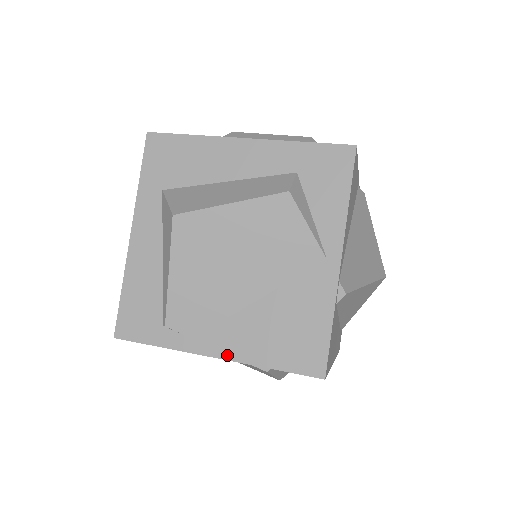
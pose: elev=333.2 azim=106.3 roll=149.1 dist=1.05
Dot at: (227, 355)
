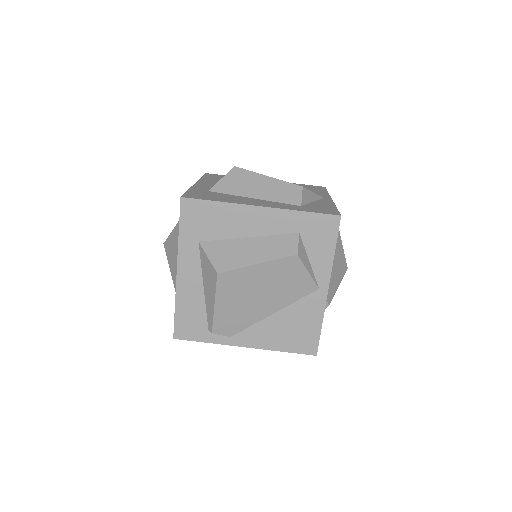
Dot at: (254, 346)
